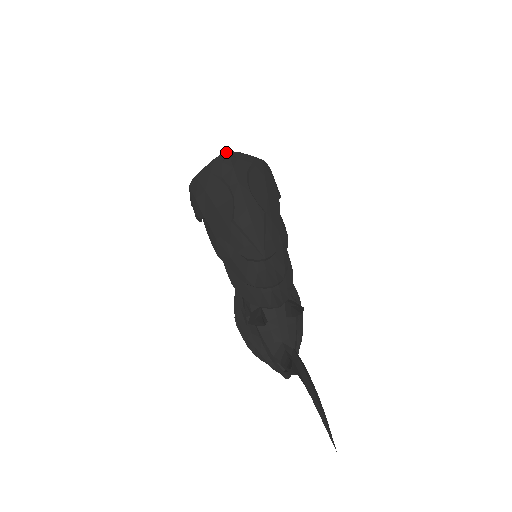
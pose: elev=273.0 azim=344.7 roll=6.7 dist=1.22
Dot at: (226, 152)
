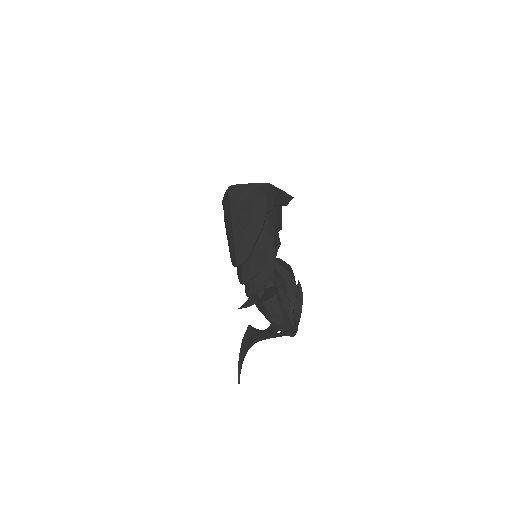
Dot at: (229, 187)
